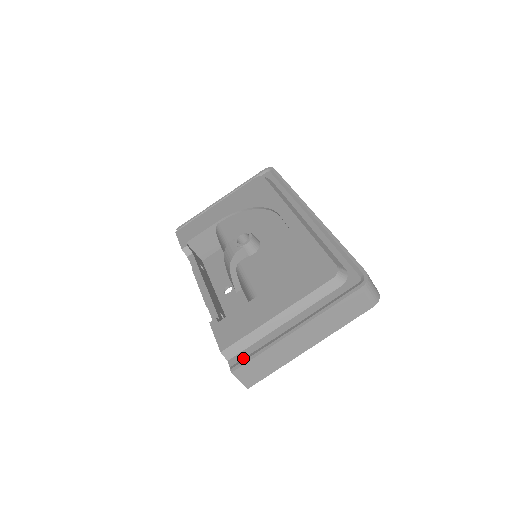
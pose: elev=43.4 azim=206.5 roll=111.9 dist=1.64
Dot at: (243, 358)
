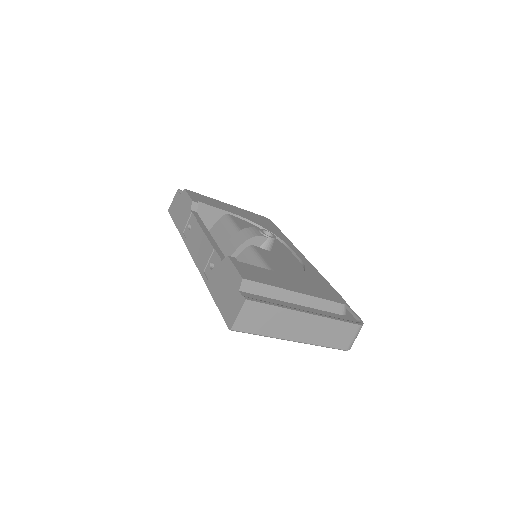
Dot at: (256, 298)
